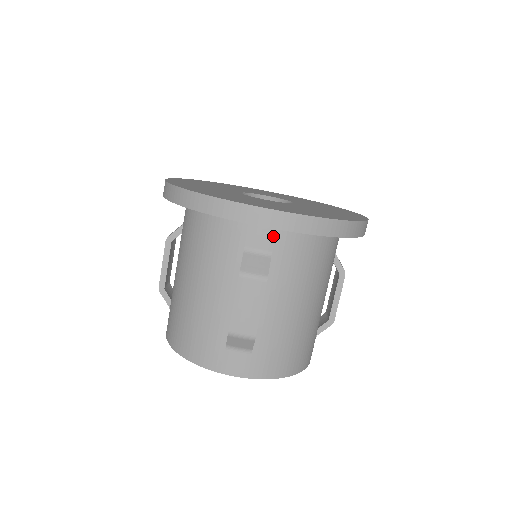
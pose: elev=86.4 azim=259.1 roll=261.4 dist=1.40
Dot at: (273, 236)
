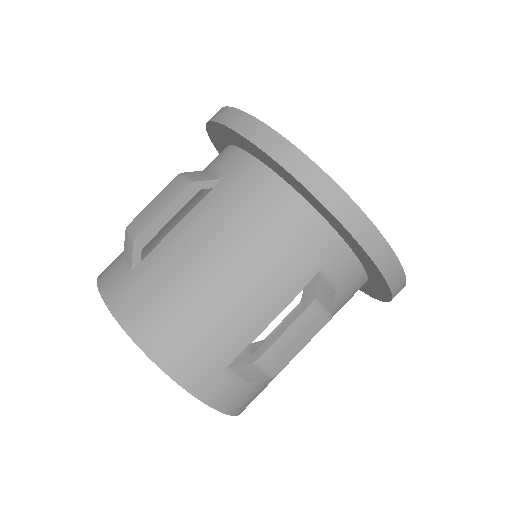
Dot at: (351, 271)
